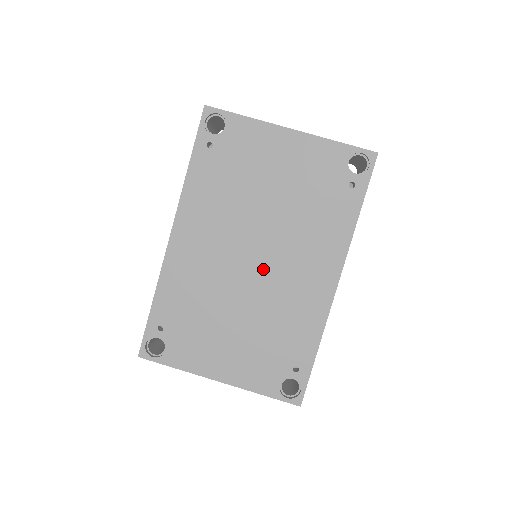
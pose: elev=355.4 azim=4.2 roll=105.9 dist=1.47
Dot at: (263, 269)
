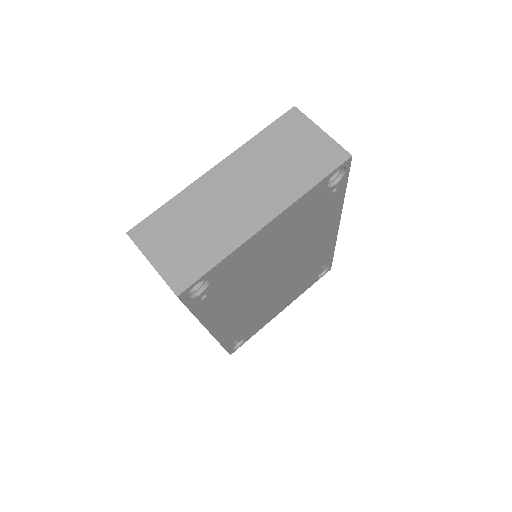
Dot at: (286, 274)
